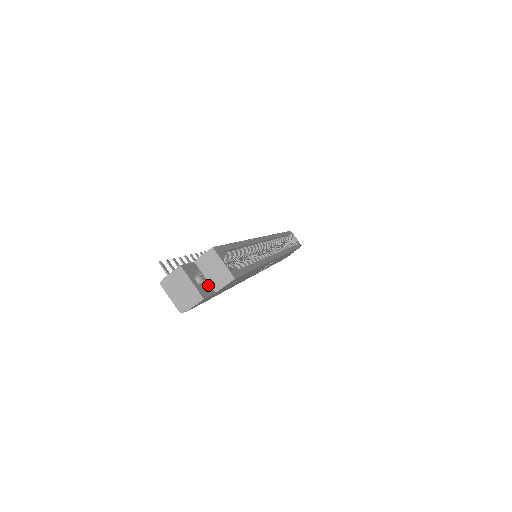
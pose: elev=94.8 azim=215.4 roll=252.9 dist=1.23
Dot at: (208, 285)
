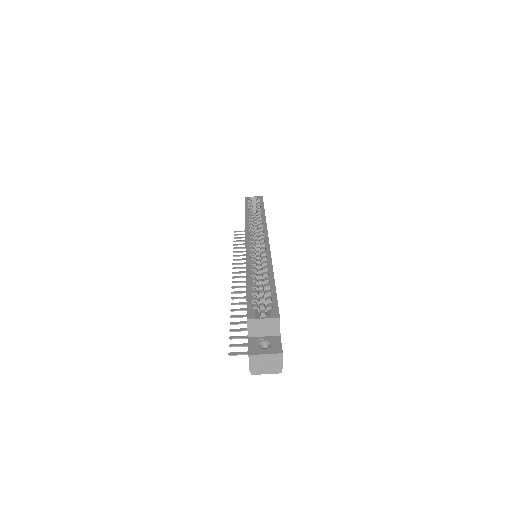
Dot at: (272, 339)
